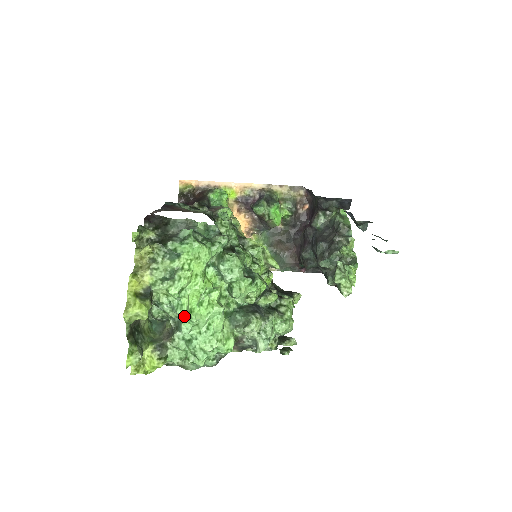
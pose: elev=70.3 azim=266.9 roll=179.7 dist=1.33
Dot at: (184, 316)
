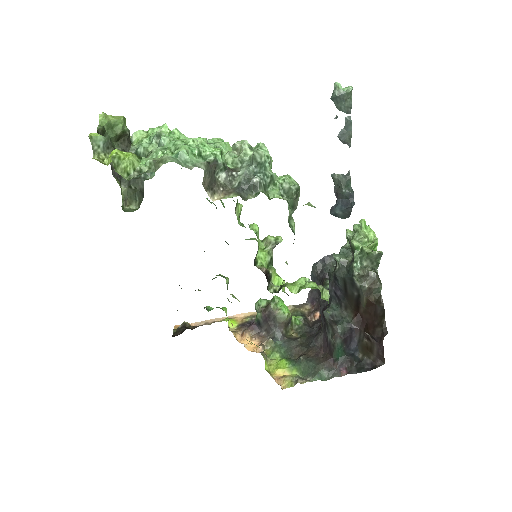
Dot at: occluded
